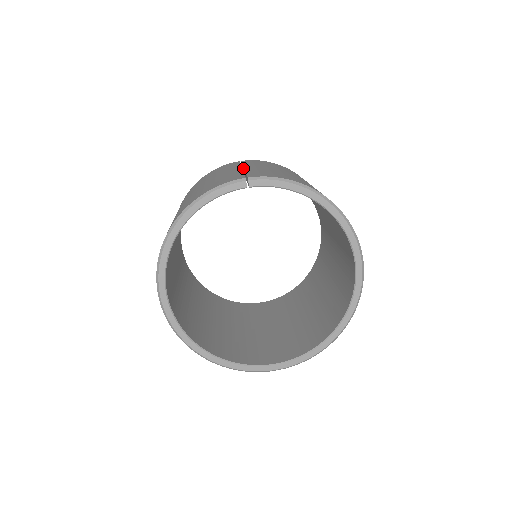
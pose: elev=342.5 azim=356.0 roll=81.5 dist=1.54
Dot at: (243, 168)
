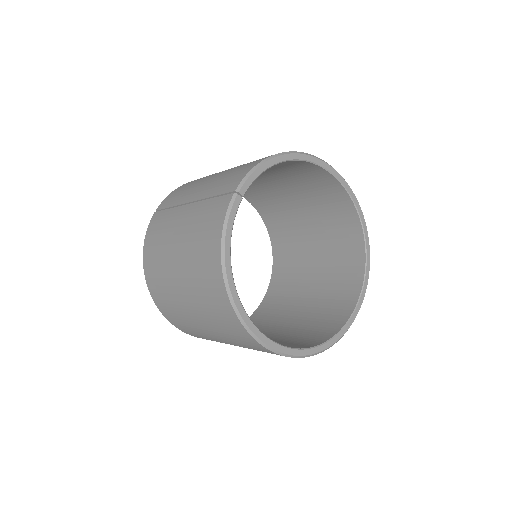
Dot at: occluded
